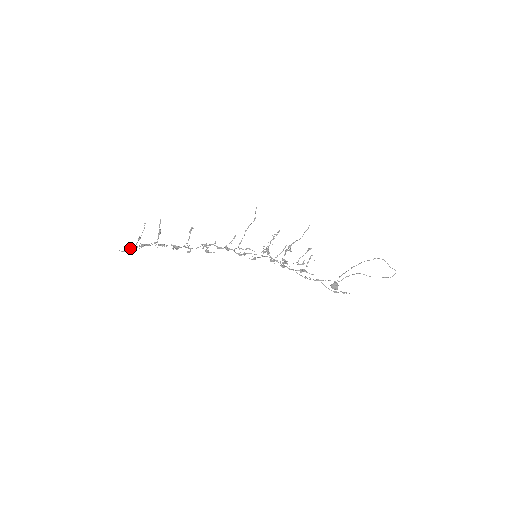
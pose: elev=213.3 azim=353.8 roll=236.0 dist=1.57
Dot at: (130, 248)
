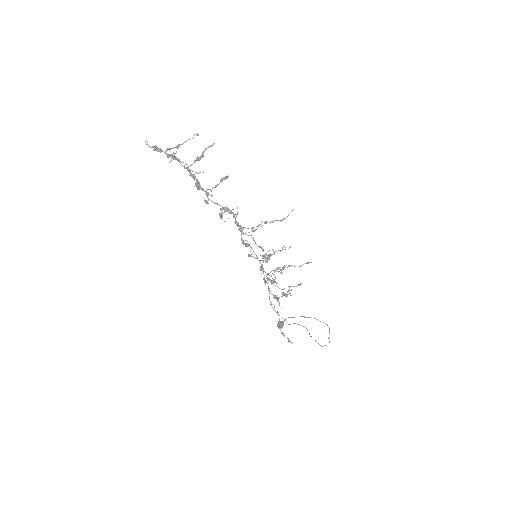
Dot at: (157, 147)
